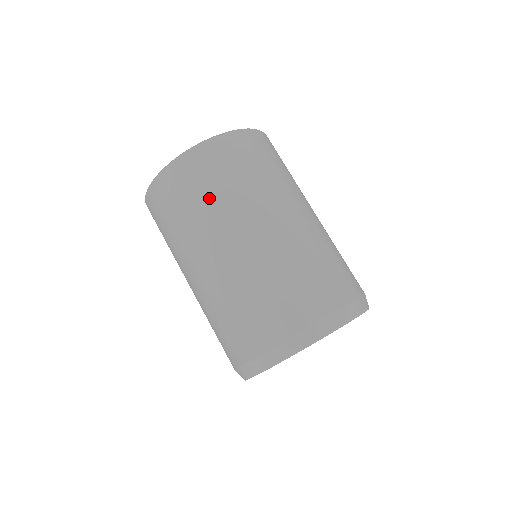
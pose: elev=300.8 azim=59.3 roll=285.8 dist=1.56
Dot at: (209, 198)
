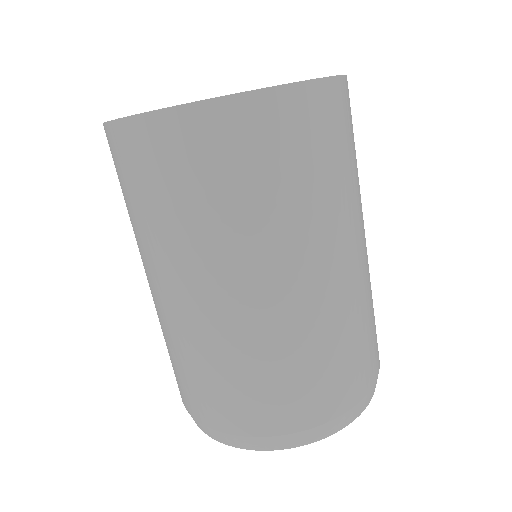
Dot at: (181, 212)
